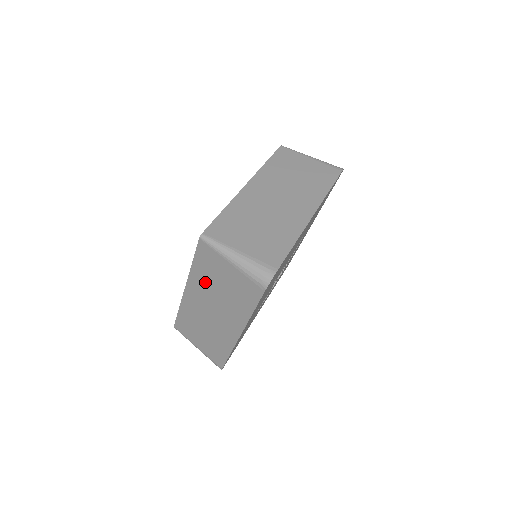
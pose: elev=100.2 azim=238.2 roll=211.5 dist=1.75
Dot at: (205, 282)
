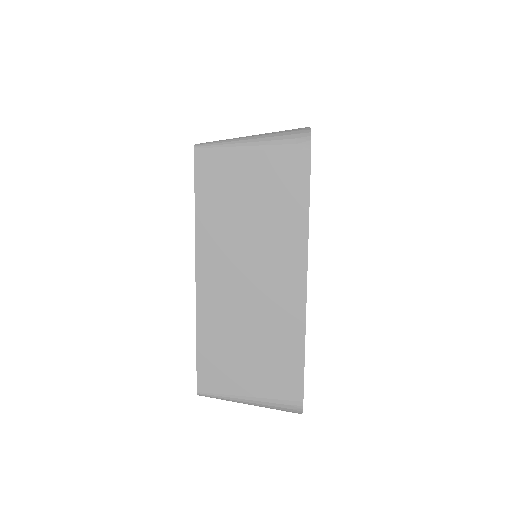
Dot at: (223, 226)
